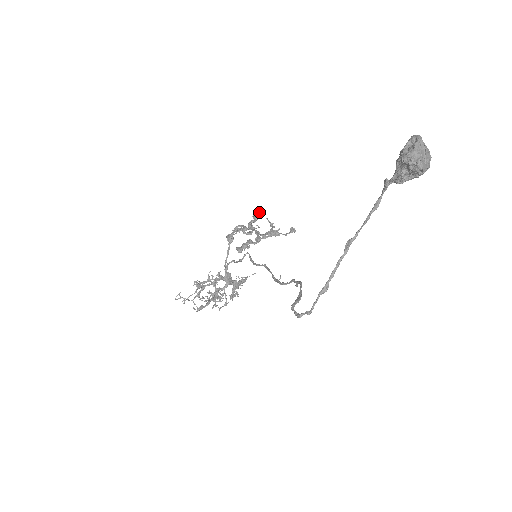
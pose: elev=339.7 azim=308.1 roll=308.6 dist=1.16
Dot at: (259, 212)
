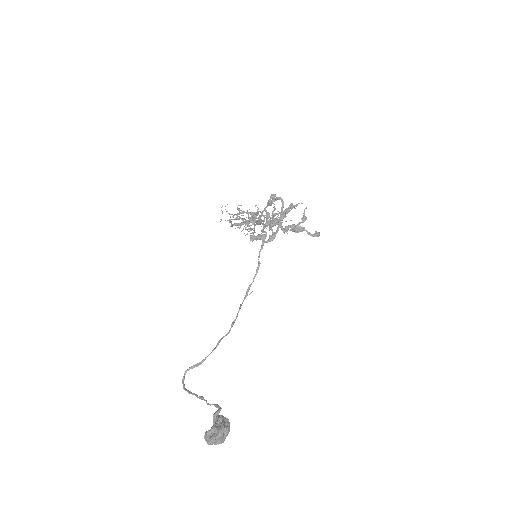
Dot at: (296, 206)
